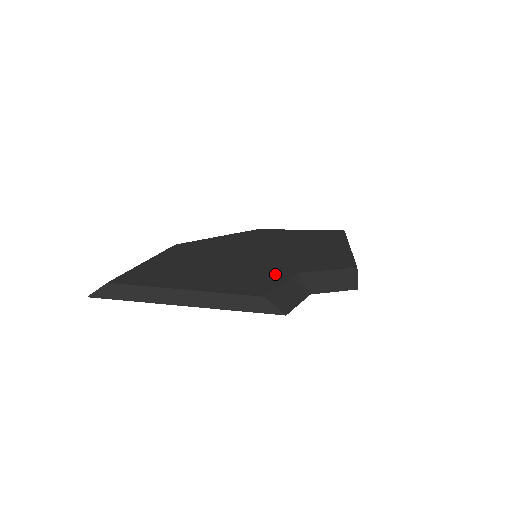
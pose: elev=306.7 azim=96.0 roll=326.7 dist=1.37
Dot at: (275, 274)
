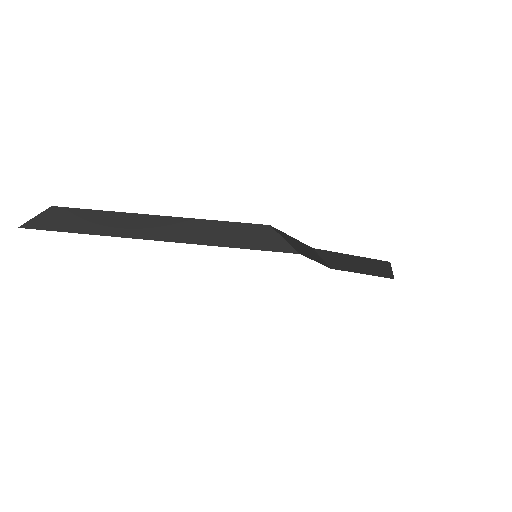
Dot at: occluded
